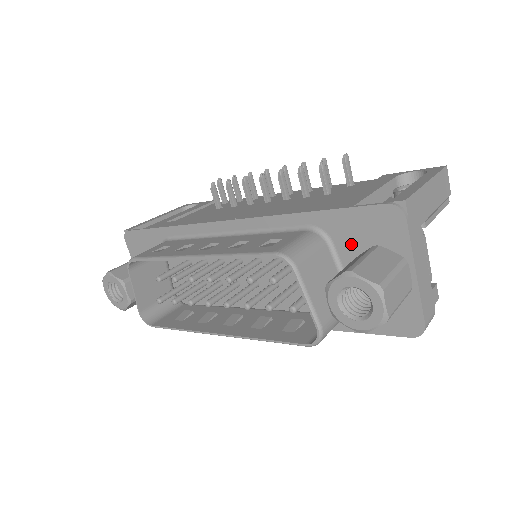
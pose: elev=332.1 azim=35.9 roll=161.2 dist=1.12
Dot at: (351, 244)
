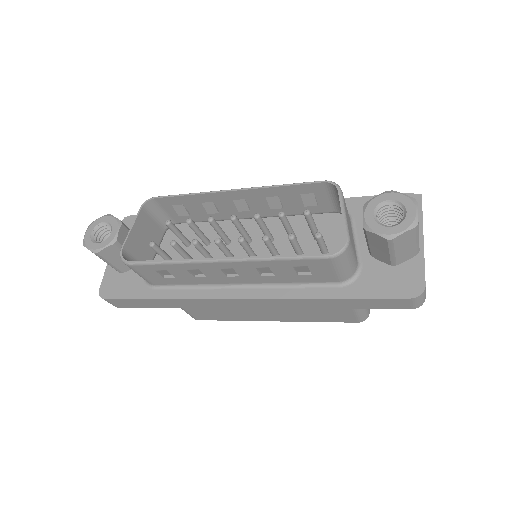
Dot at: occluded
